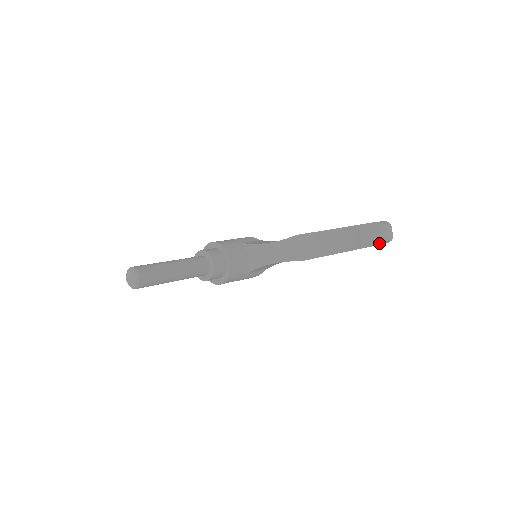
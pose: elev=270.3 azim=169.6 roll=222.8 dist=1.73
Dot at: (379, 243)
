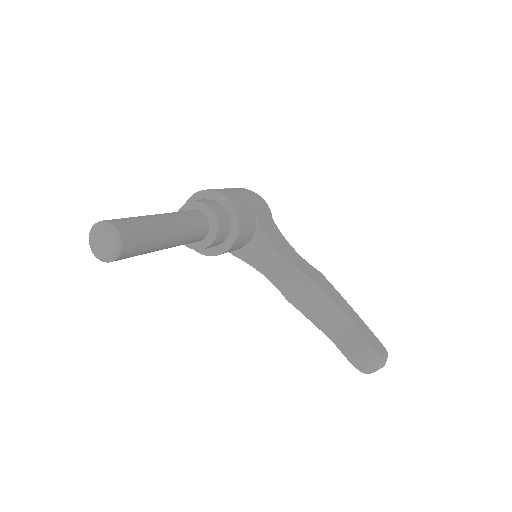
Dot at: (363, 372)
